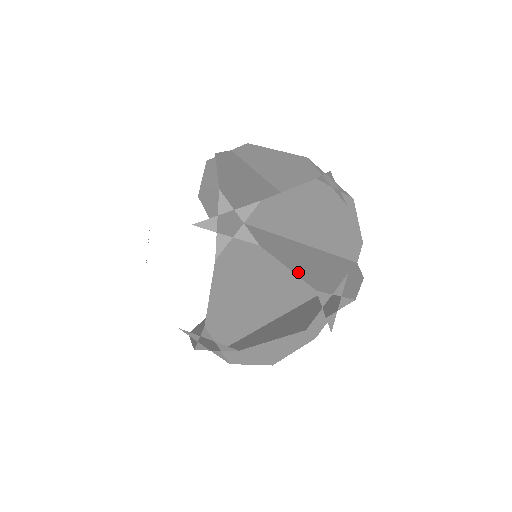
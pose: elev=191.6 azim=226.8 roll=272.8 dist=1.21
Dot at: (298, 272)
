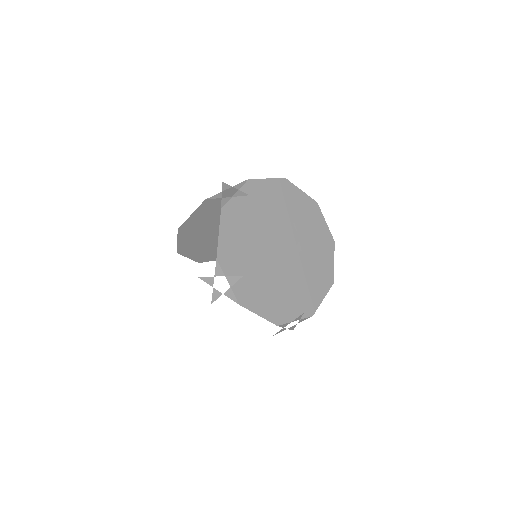
Dot at: occluded
